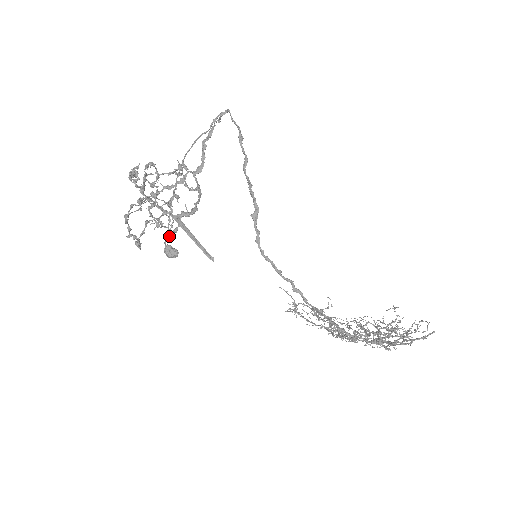
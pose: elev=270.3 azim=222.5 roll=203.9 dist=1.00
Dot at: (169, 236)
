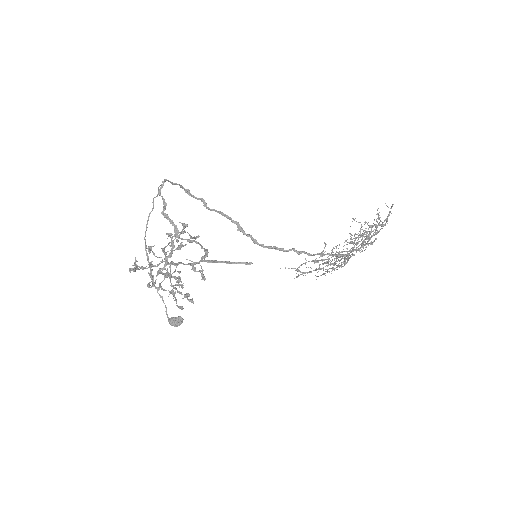
Dot at: (205, 279)
